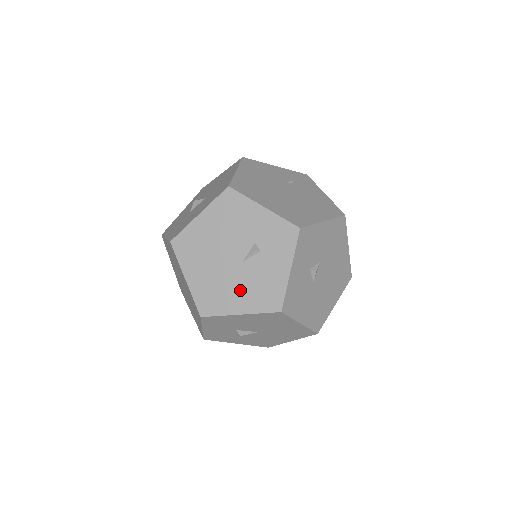
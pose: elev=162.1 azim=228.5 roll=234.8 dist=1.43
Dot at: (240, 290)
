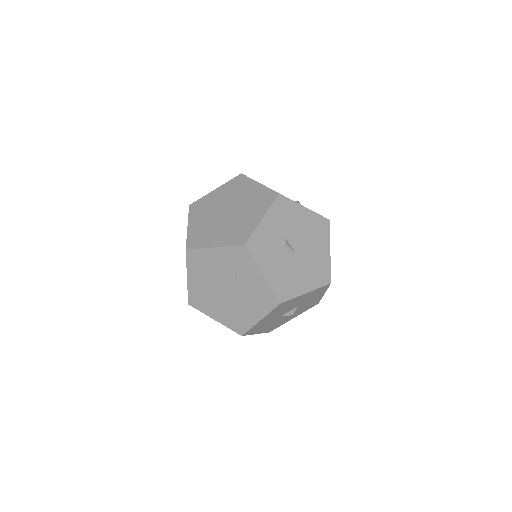
Dot at: occluded
